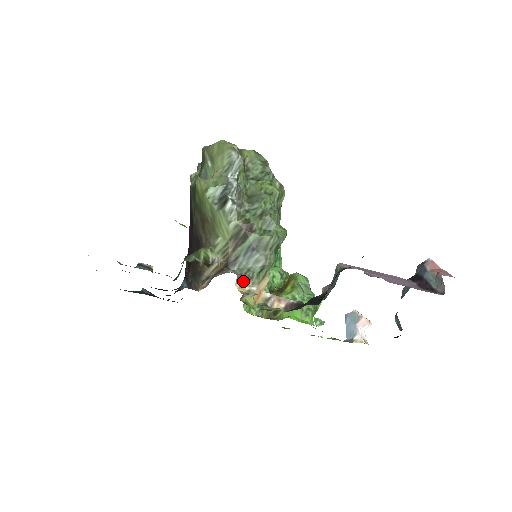
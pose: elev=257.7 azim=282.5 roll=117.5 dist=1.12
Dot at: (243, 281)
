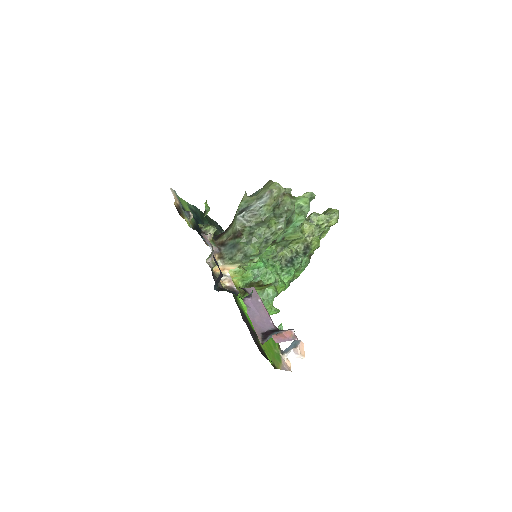
Dot at: (220, 257)
